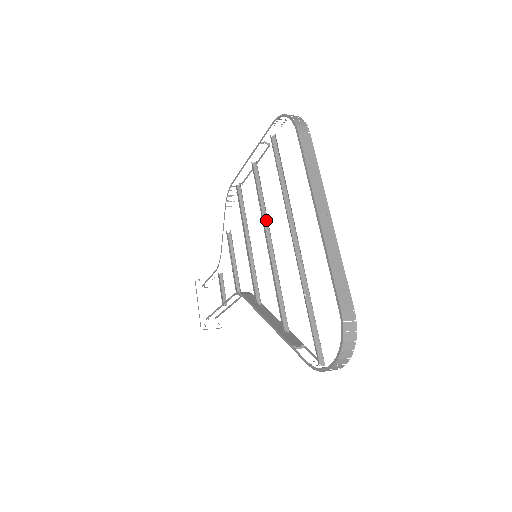
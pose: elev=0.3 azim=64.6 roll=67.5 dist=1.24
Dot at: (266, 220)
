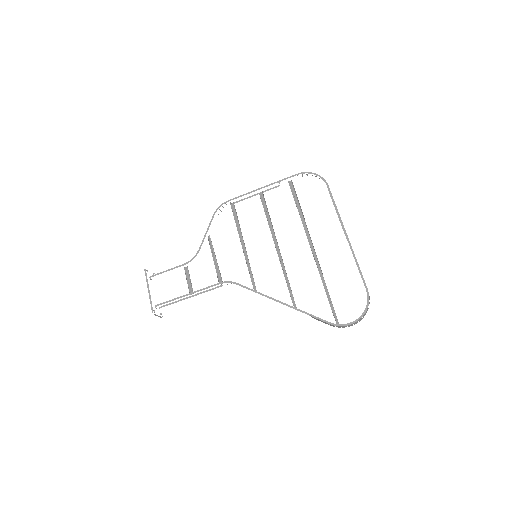
Dot at: (273, 233)
